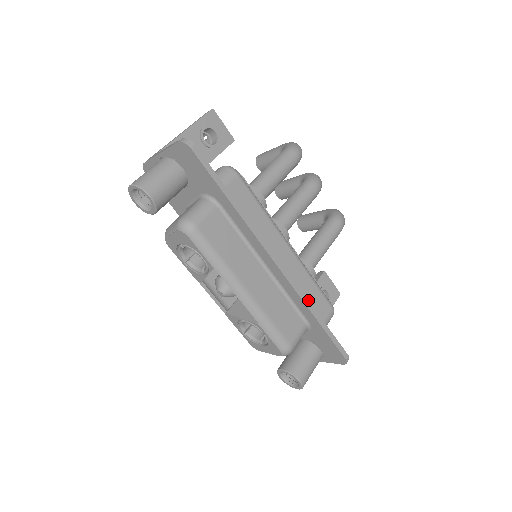
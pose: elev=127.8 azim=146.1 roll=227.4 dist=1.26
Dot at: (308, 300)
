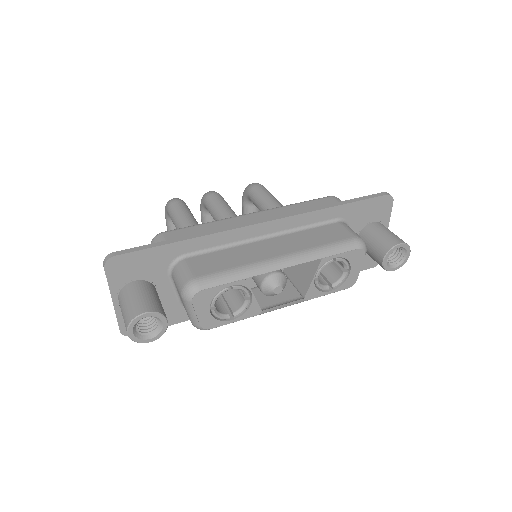
Dot at: (312, 208)
